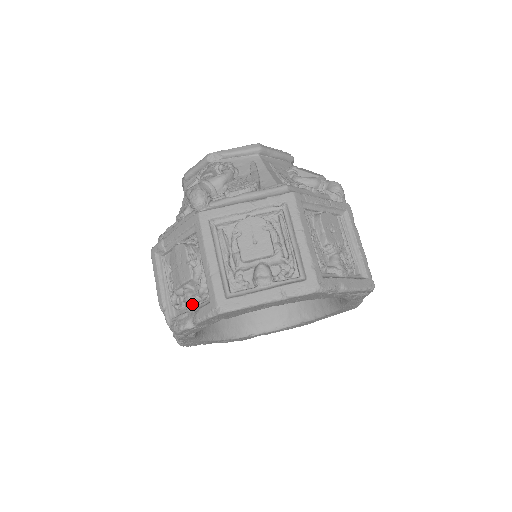
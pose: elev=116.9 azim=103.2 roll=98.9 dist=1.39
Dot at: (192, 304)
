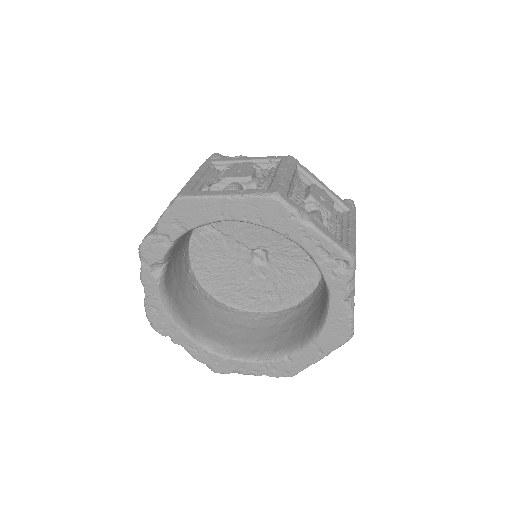
Dot at: occluded
